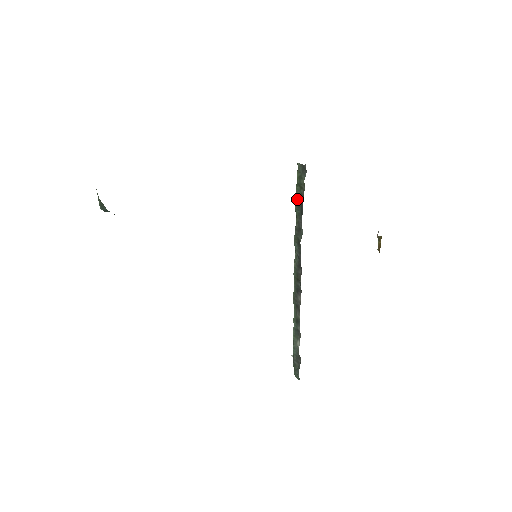
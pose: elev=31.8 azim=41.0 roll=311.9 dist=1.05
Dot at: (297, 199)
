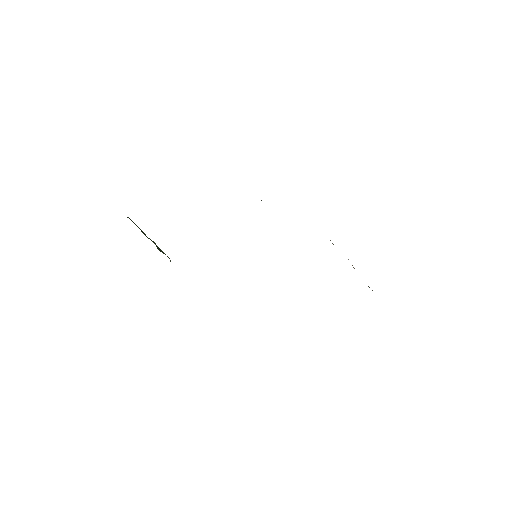
Dot at: occluded
